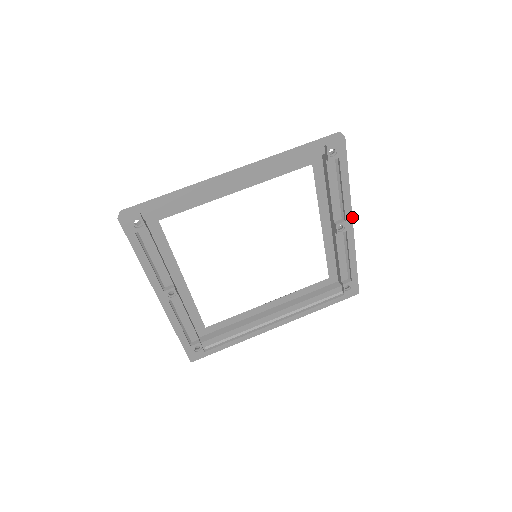
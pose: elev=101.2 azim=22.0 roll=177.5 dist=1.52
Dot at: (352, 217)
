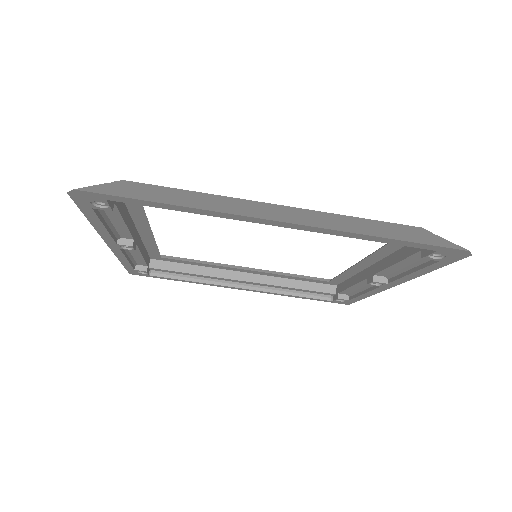
Dot at: (398, 284)
